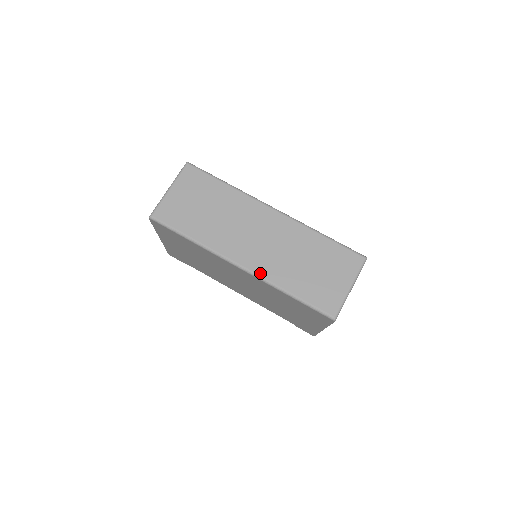
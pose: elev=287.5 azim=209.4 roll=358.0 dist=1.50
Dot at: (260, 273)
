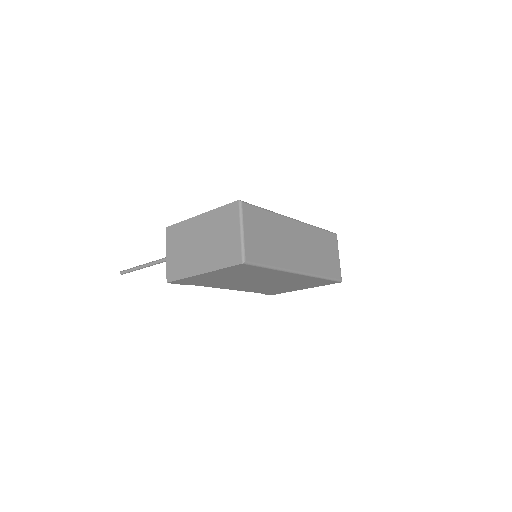
Dot at: (309, 272)
